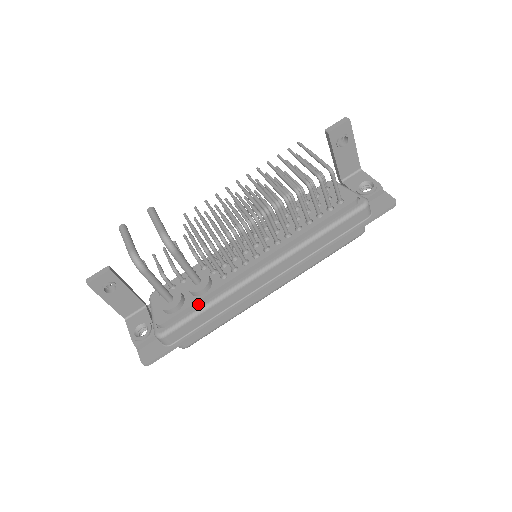
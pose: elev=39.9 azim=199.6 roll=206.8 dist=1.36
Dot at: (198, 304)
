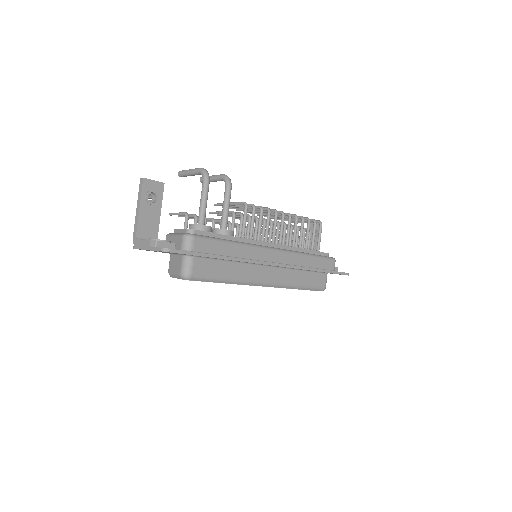
Dot at: (223, 238)
